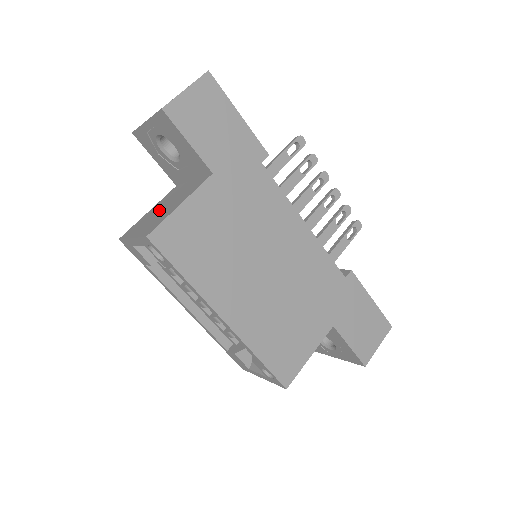
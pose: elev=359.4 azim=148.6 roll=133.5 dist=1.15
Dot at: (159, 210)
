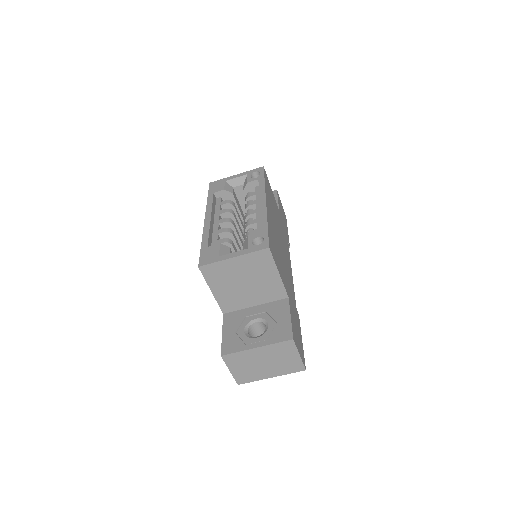
Dot at: occluded
